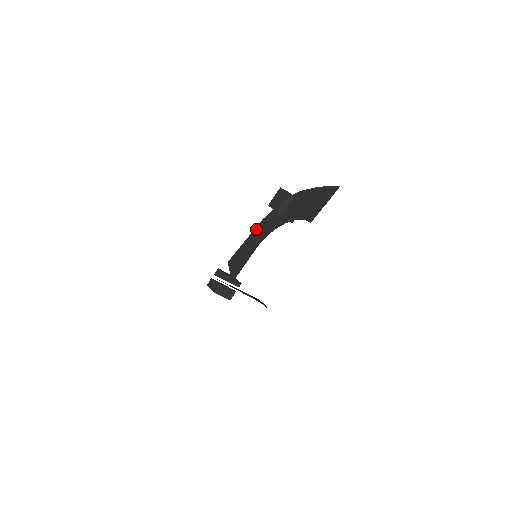
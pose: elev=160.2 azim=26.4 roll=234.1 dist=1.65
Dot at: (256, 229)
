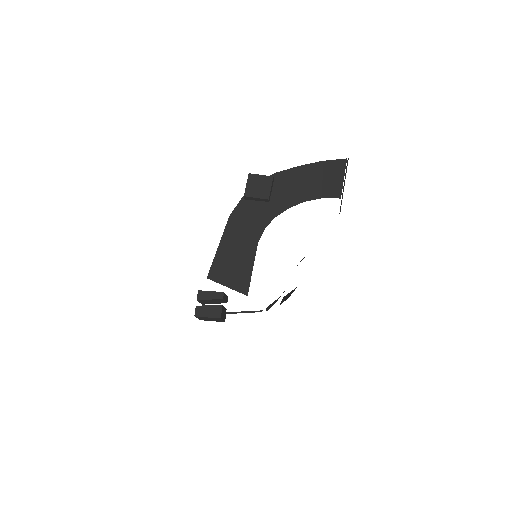
Dot at: (230, 228)
